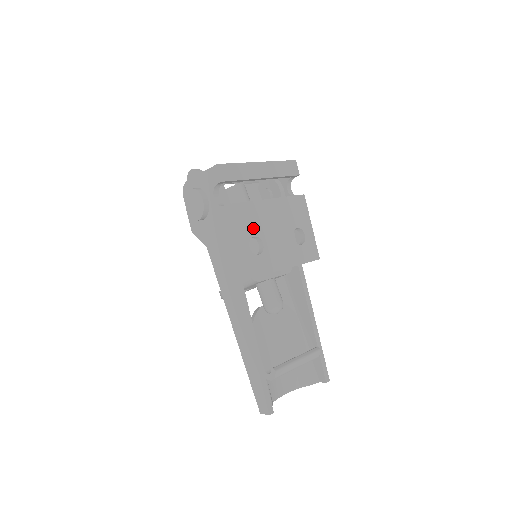
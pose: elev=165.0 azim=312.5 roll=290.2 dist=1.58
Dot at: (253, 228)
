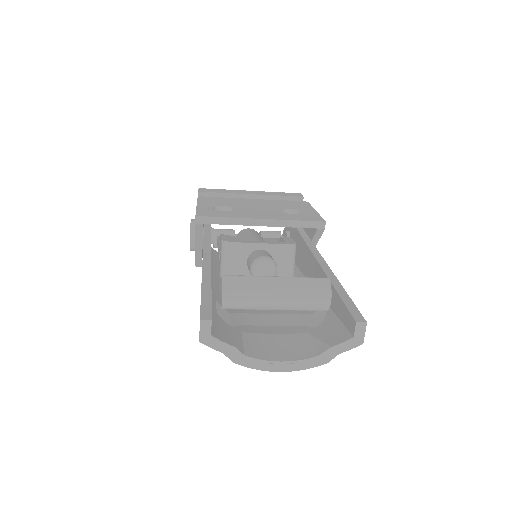
Dot at: (224, 204)
